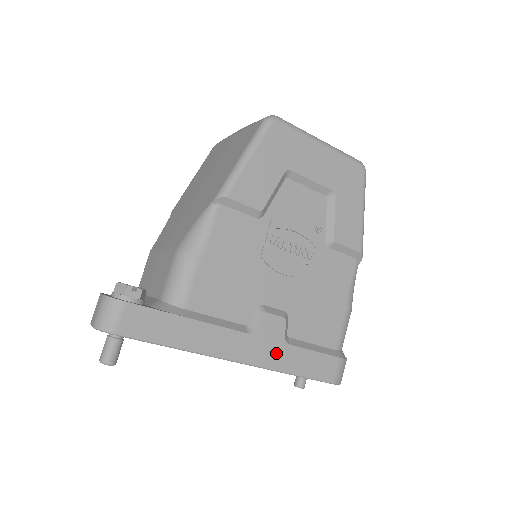
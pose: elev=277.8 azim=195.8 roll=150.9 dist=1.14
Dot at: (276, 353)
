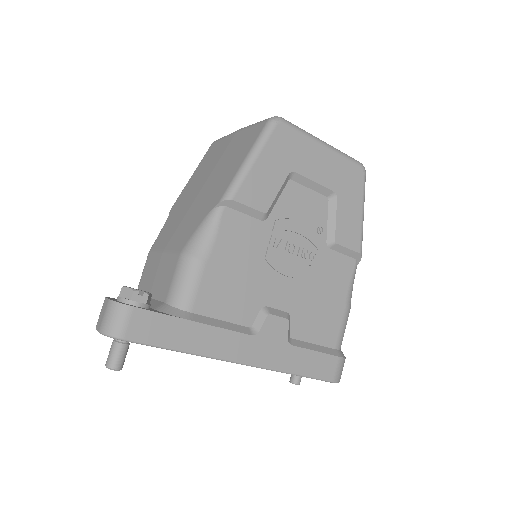
Dot at: (279, 354)
